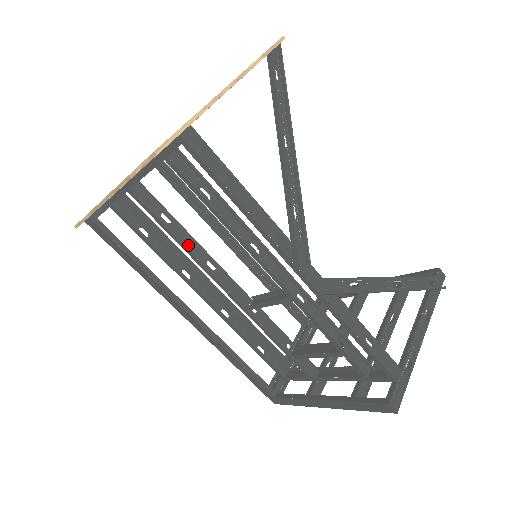
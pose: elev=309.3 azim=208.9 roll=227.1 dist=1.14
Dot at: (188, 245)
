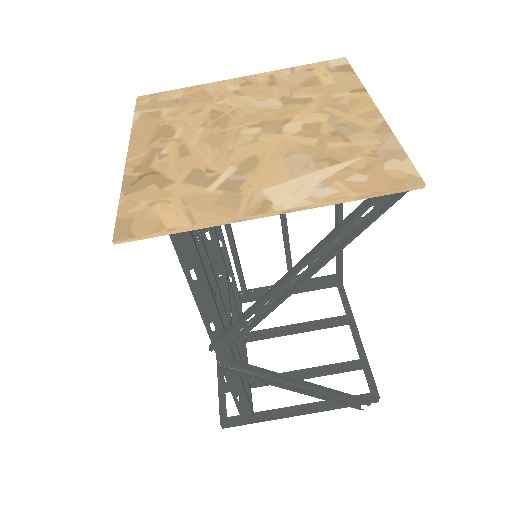
Dot at: occluded
